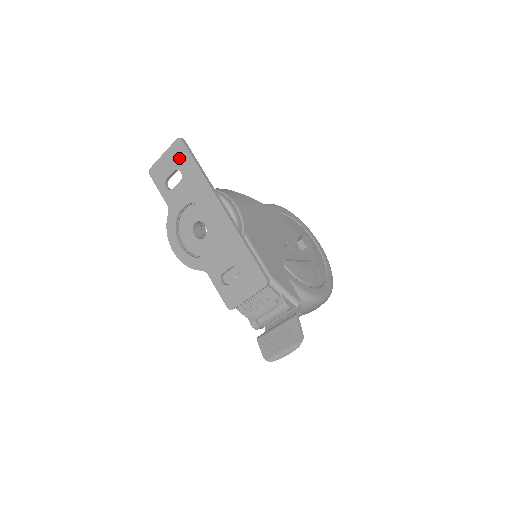
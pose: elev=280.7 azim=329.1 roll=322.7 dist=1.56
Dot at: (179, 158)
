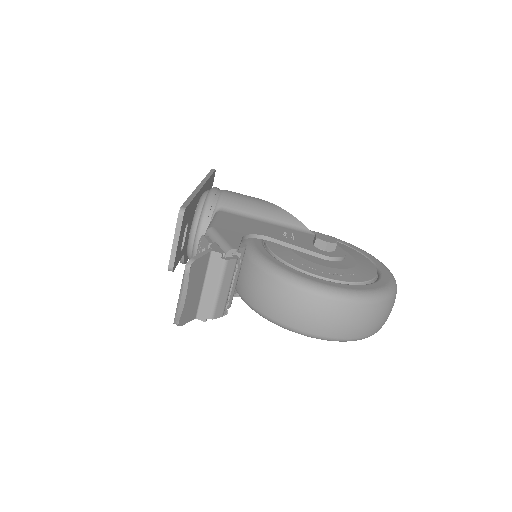
Dot at: occluded
